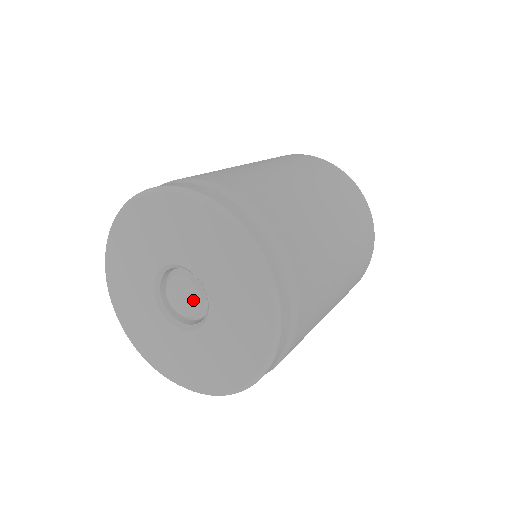
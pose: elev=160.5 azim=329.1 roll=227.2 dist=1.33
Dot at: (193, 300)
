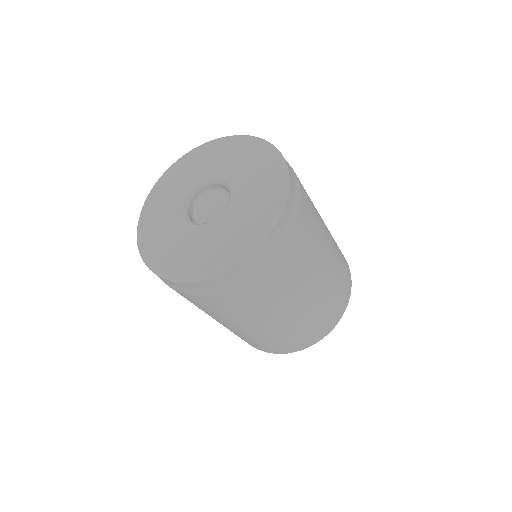
Dot at: (213, 207)
